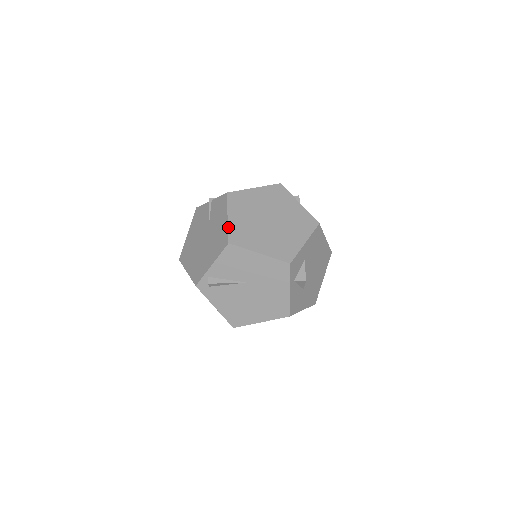
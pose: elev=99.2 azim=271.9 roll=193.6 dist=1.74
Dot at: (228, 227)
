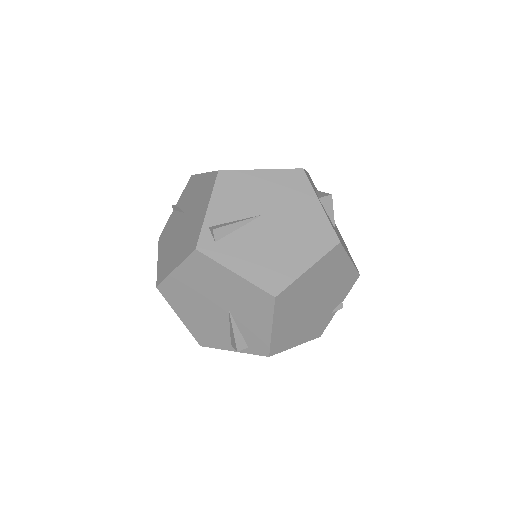
Dot at: (209, 172)
